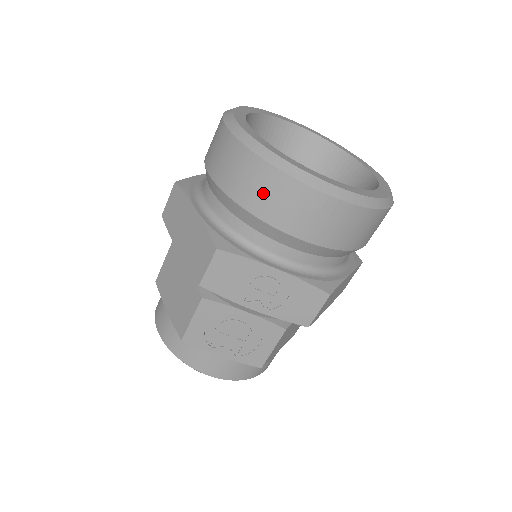
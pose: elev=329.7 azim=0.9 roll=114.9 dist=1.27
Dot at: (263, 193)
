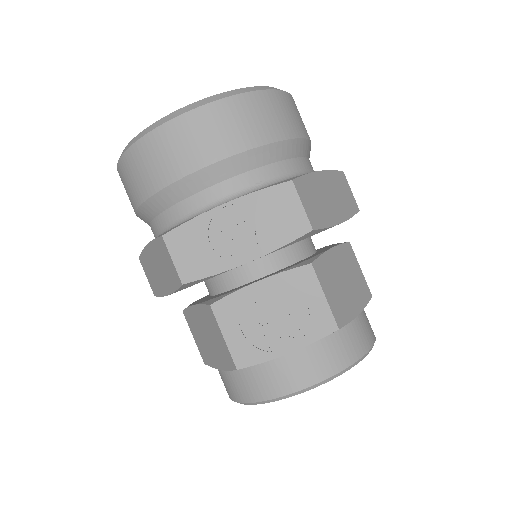
Dot at: (156, 162)
